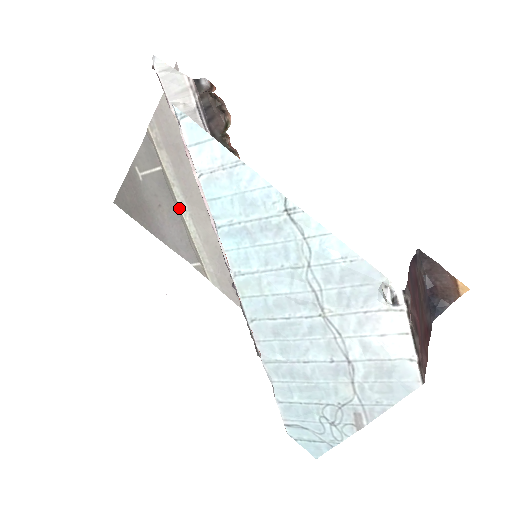
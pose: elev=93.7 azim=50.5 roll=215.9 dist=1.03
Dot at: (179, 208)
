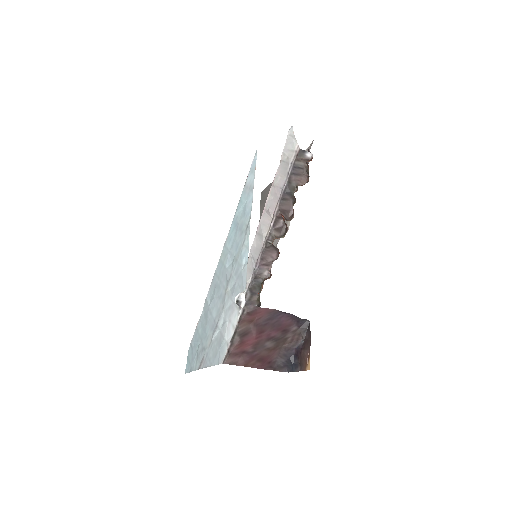
Dot at: occluded
